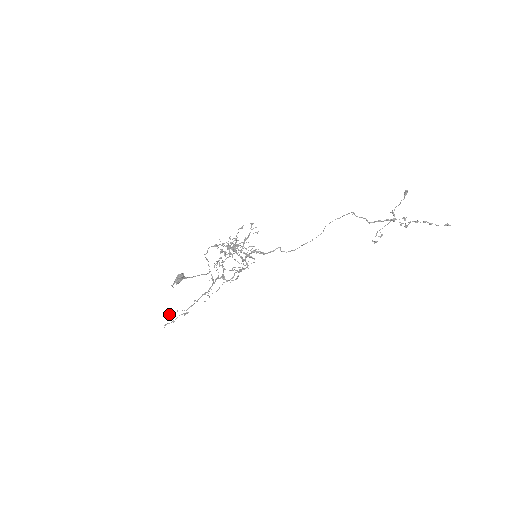
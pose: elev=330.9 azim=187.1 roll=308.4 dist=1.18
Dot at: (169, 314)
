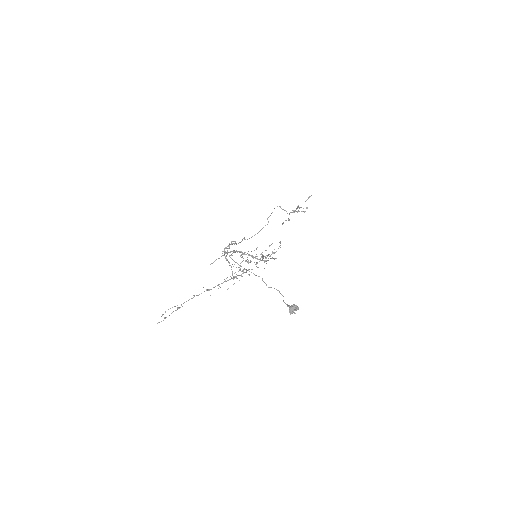
Dot at: occluded
